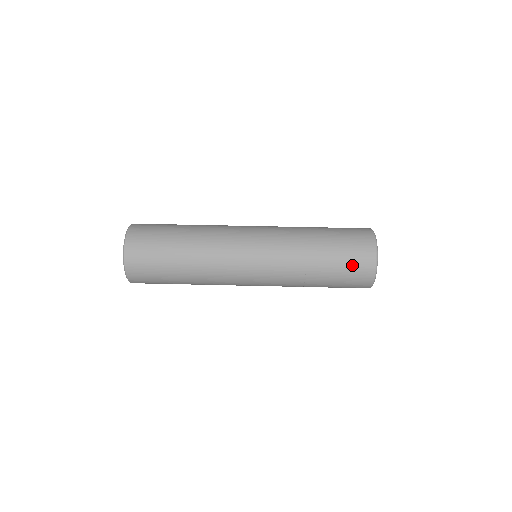
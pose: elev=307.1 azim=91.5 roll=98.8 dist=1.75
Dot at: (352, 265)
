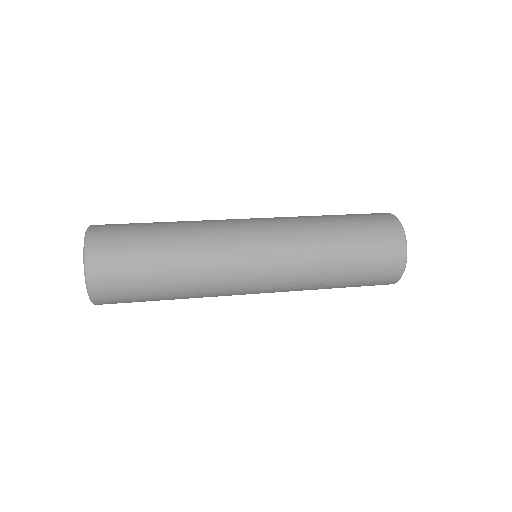
Dot at: (374, 227)
